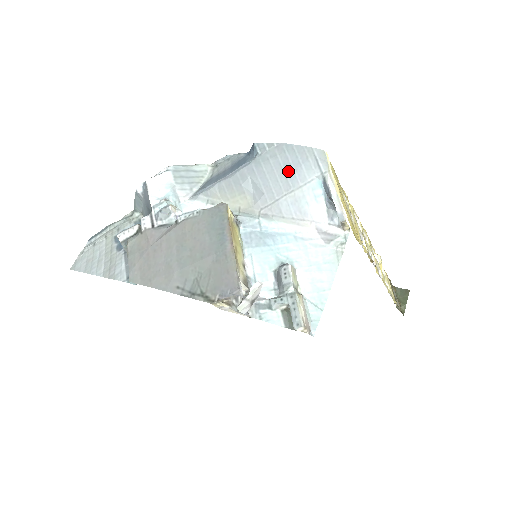
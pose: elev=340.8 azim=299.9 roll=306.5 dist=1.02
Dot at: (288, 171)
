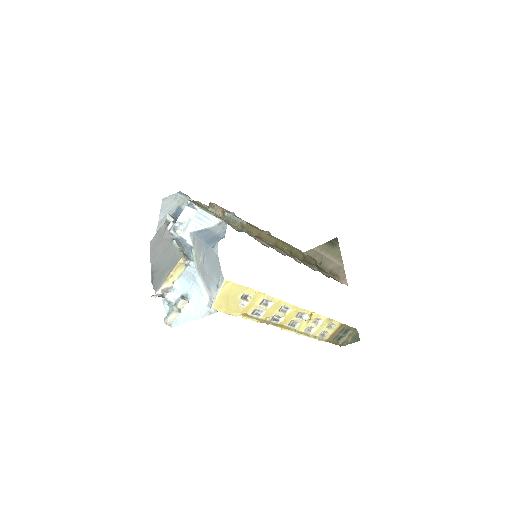
Dot at: (213, 269)
